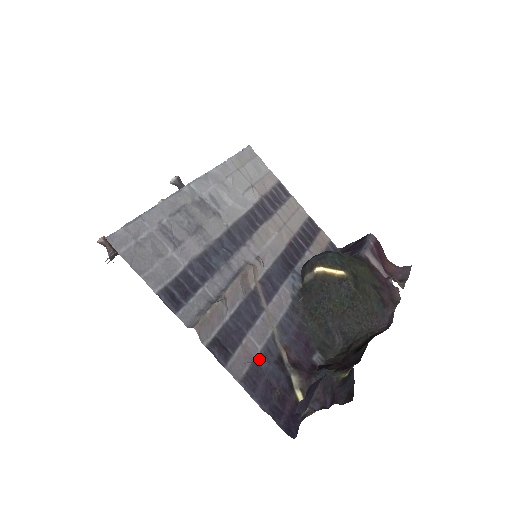
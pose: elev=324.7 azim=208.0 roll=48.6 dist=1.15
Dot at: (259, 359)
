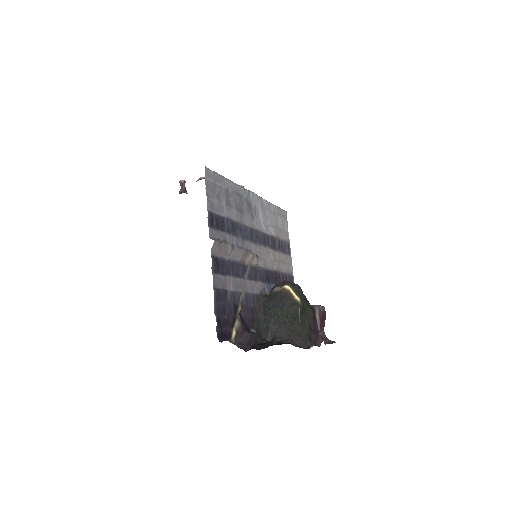
Dot at: (228, 293)
